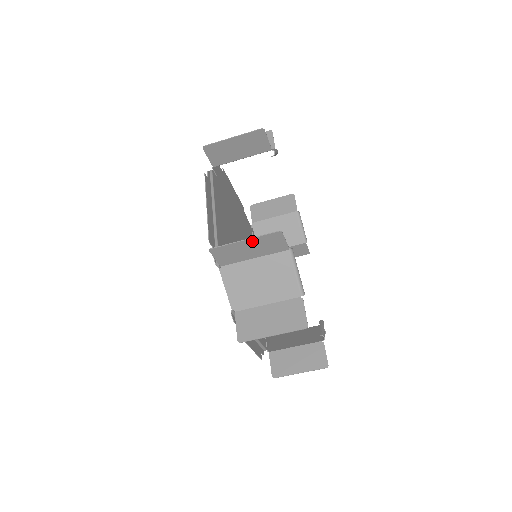
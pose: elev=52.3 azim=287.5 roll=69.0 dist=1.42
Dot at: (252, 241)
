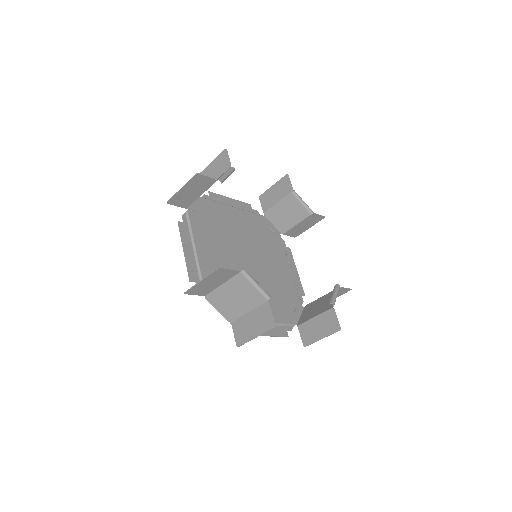
Dot at: (207, 279)
